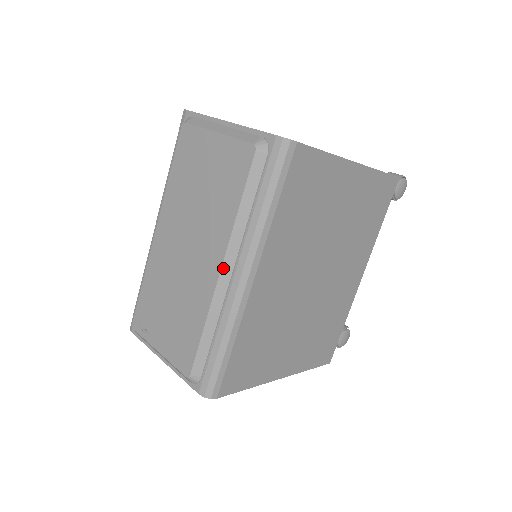
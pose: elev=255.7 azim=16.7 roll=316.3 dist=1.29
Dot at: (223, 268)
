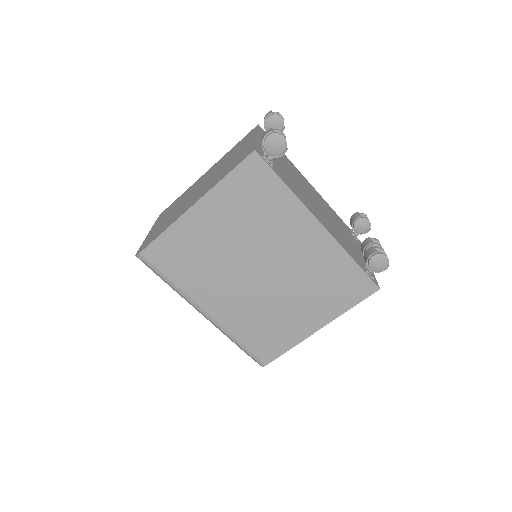
Dot at: (198, 311)
